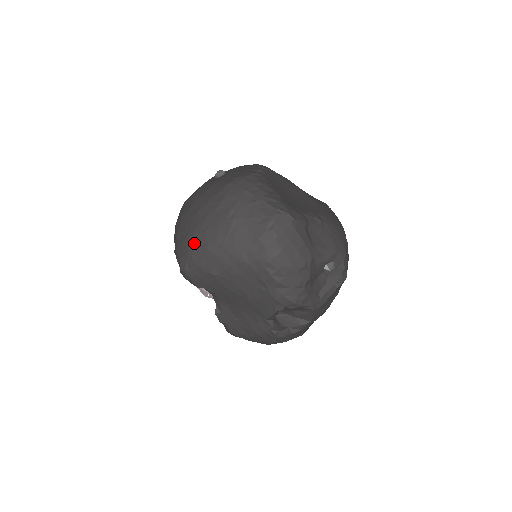
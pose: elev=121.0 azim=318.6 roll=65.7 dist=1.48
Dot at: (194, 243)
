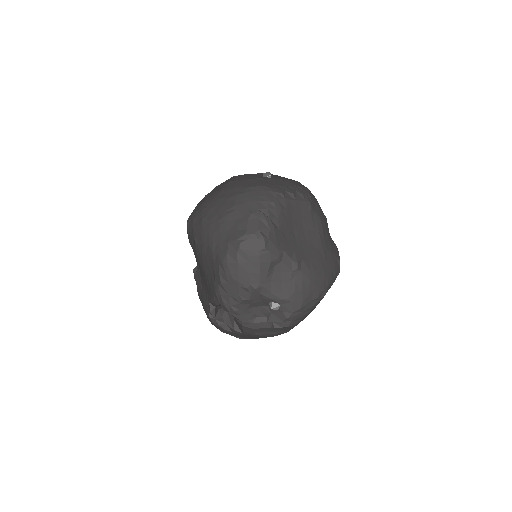
Dot at: (201, 209)
